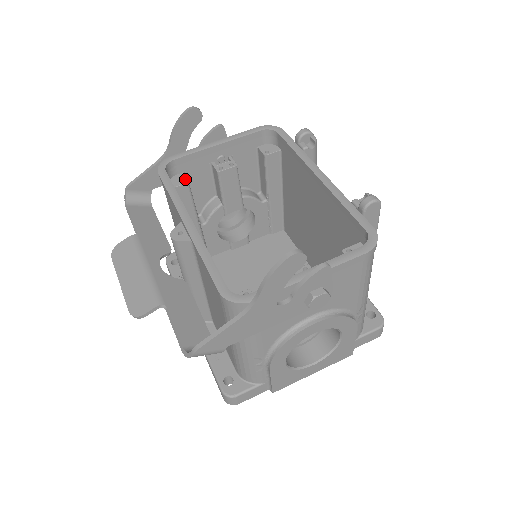
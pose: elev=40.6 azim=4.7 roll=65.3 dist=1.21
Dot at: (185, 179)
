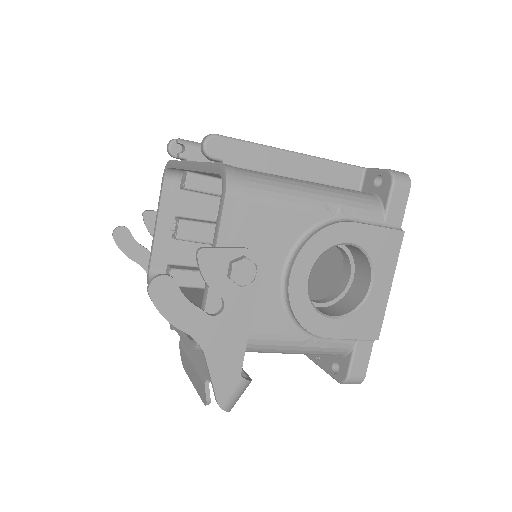
Dot at: (169, 269)
